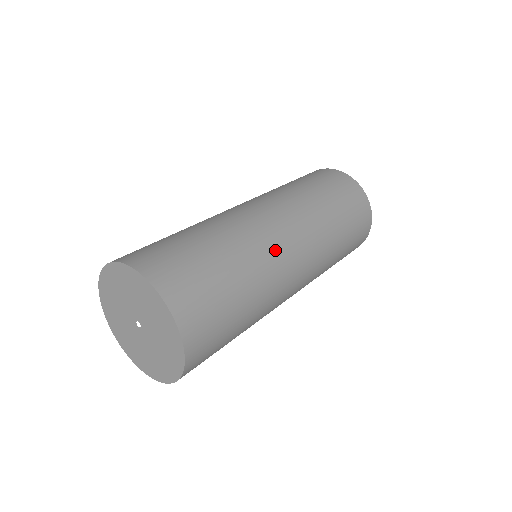
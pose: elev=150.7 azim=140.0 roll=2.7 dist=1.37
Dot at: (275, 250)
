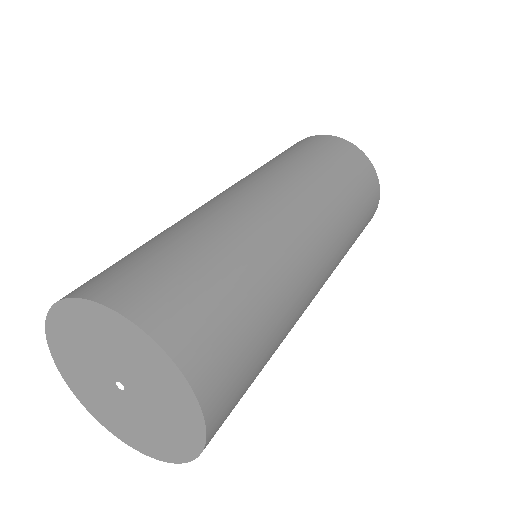
Dot at: (306, 303)
